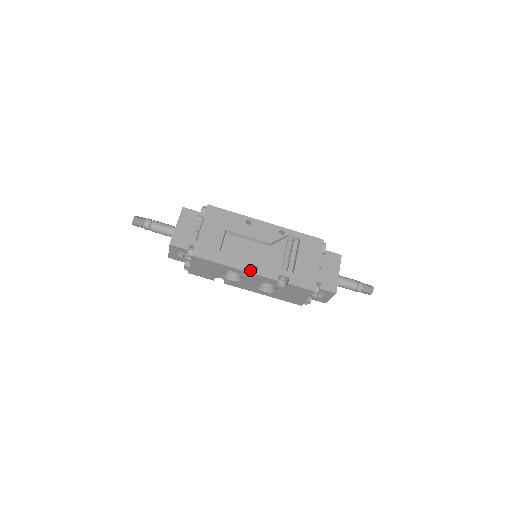
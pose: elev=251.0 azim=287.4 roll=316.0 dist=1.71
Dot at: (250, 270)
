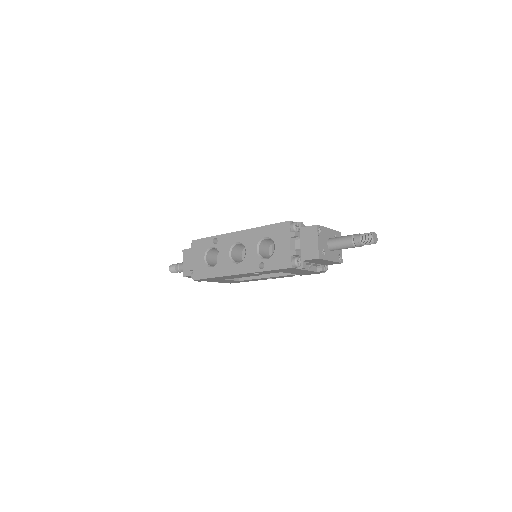
Dot at: occluded
